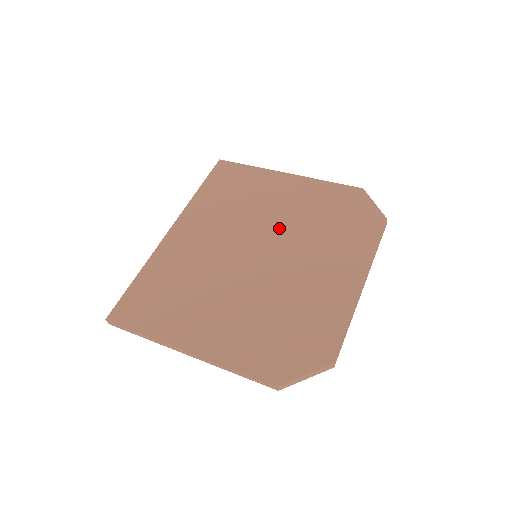
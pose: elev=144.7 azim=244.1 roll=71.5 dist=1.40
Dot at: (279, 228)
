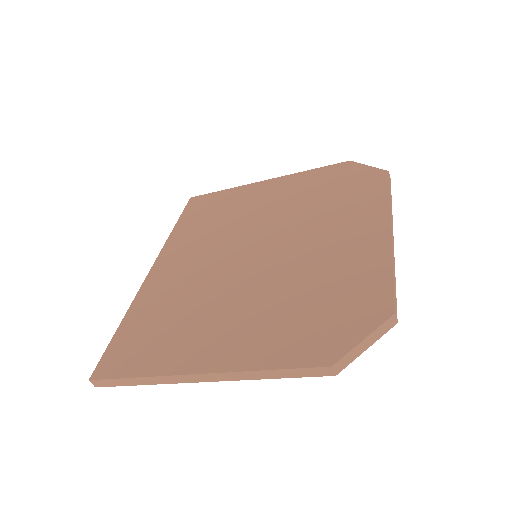
Dot at: (273, 222)
